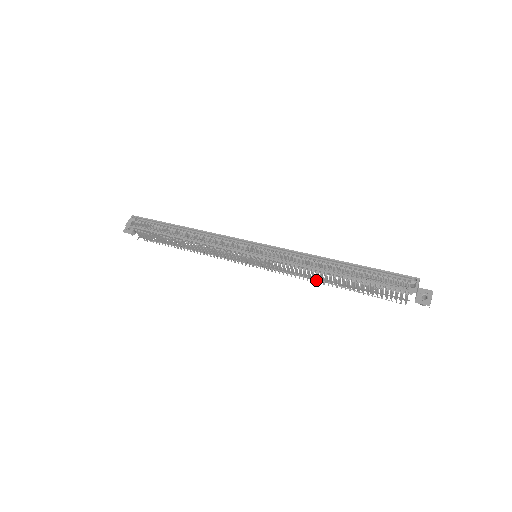
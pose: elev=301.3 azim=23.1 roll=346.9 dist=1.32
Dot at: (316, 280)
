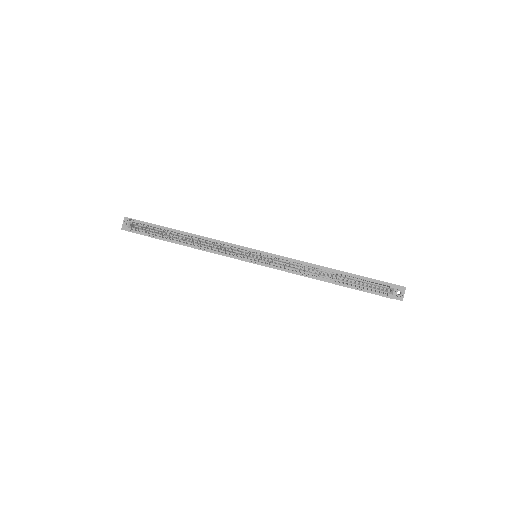
Dot at: occluded
